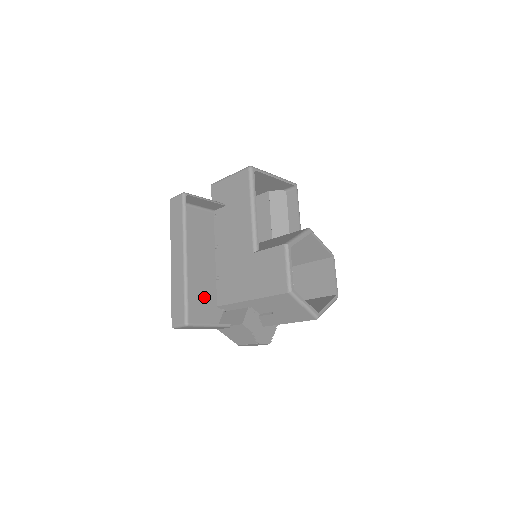
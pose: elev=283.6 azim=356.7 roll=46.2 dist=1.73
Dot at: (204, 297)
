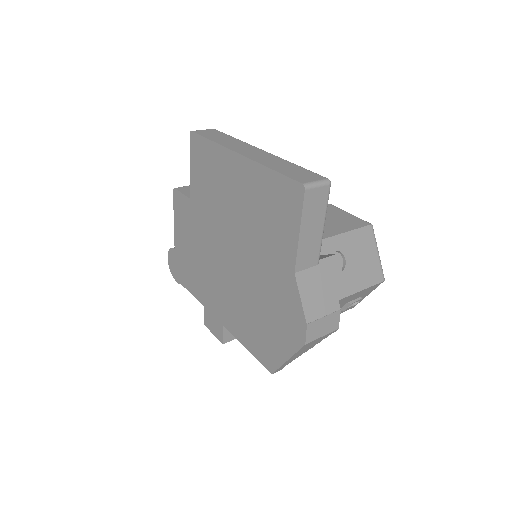
Dot at: (268, 225)
